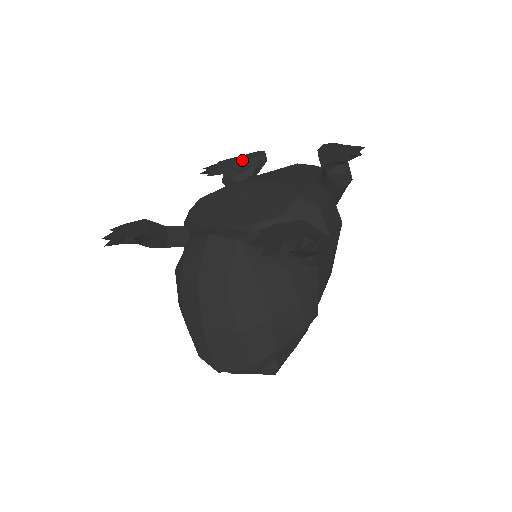
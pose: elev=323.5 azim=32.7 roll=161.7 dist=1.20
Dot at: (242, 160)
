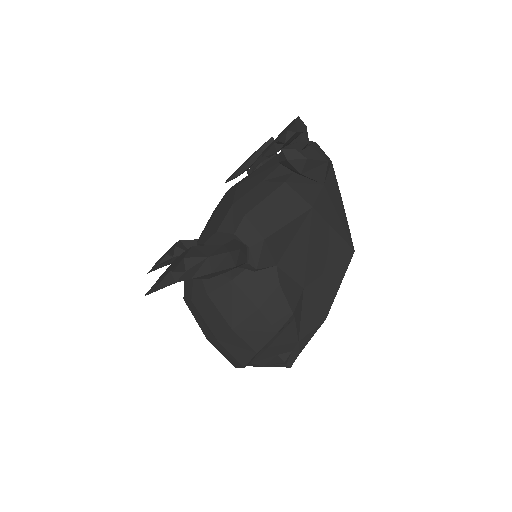
Dot at: (251, 156)
